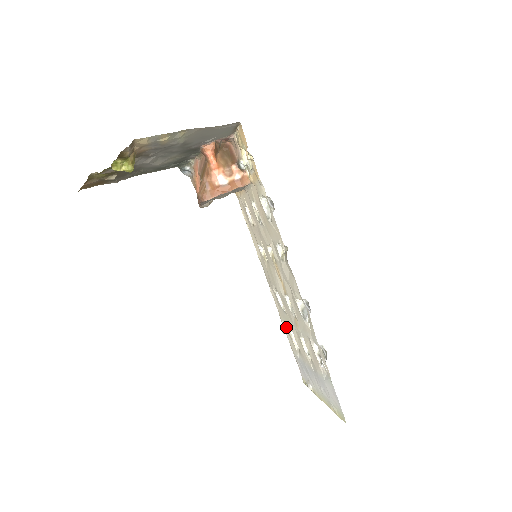
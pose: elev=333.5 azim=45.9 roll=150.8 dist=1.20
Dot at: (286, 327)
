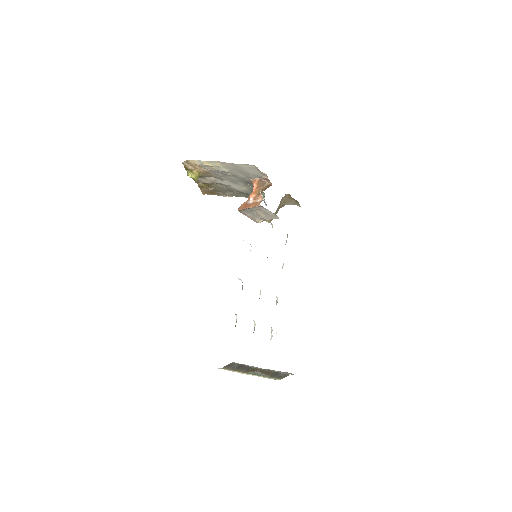
Dot at: occluded
